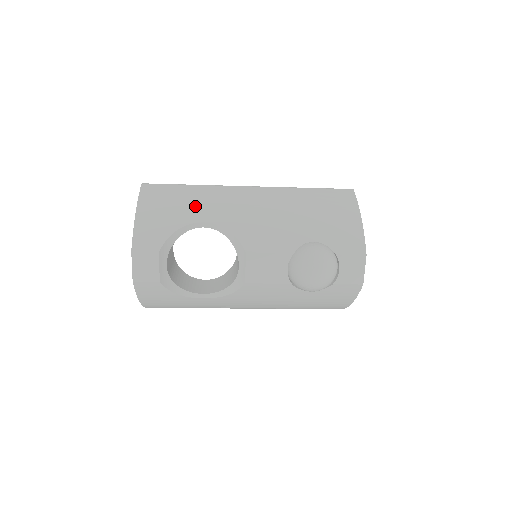
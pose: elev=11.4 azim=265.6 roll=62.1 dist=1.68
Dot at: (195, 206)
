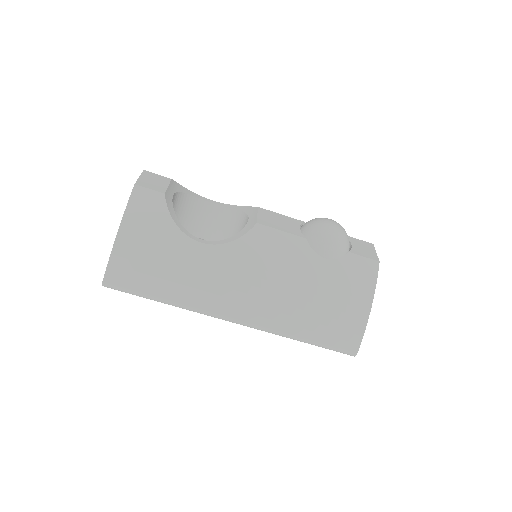
Dot at: occluded
